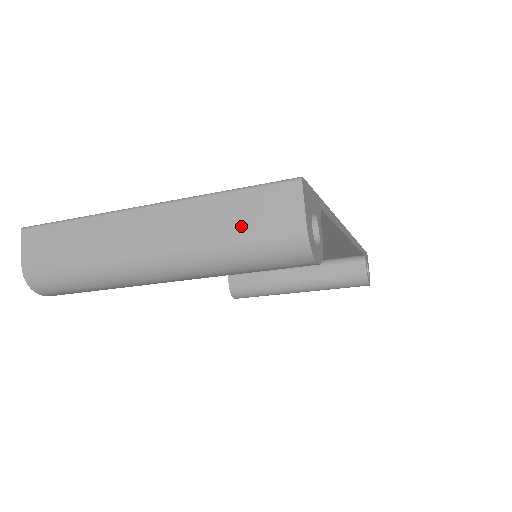
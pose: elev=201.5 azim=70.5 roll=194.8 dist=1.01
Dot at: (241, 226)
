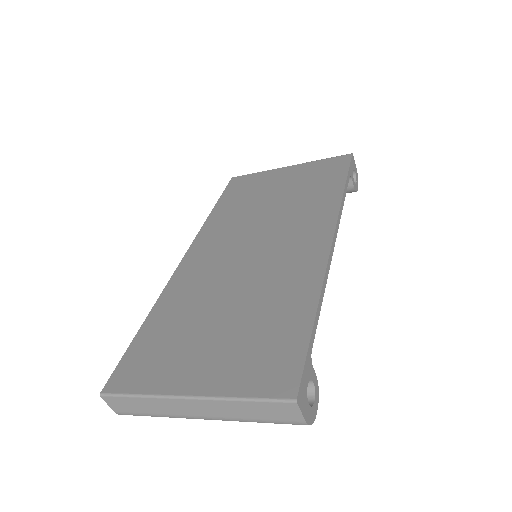
Dot at: (261, 417)
